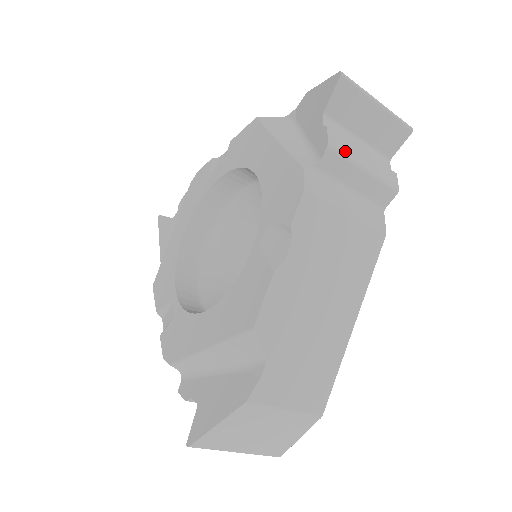
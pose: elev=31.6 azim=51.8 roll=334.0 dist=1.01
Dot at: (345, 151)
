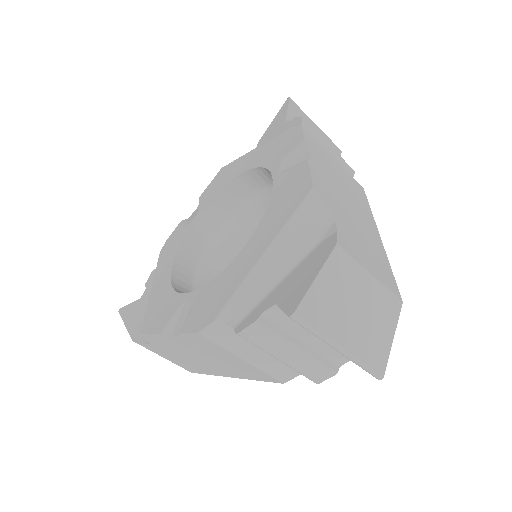
Dot at: (313, 129)
